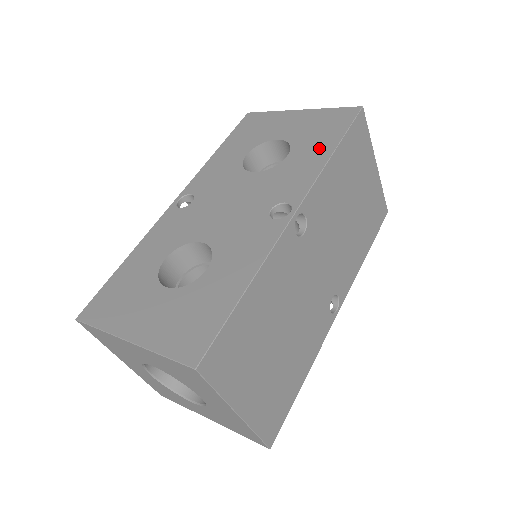
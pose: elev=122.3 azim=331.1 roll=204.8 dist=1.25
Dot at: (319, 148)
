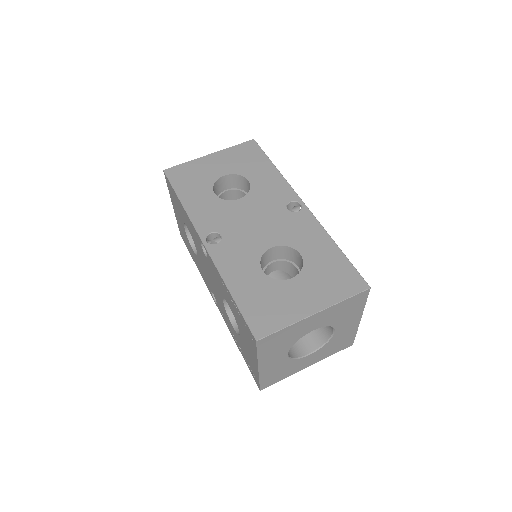
Dot at: (264, 169)
